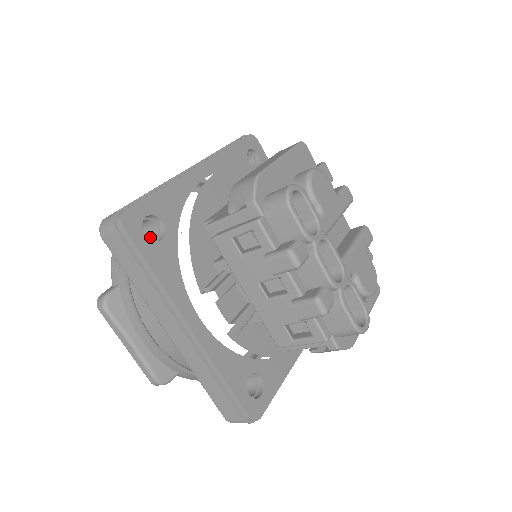
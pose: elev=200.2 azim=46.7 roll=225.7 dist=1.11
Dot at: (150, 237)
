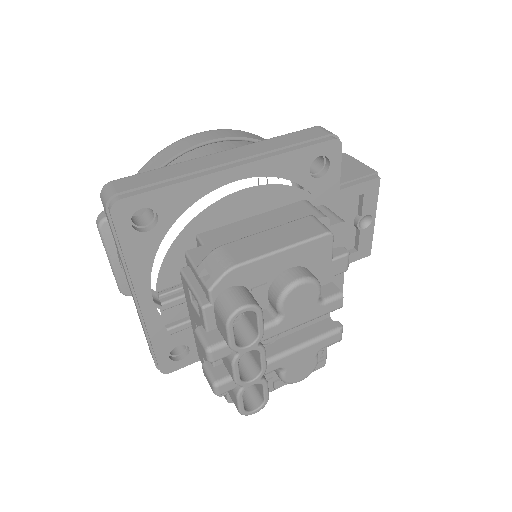
Dot at: (148, 213)
